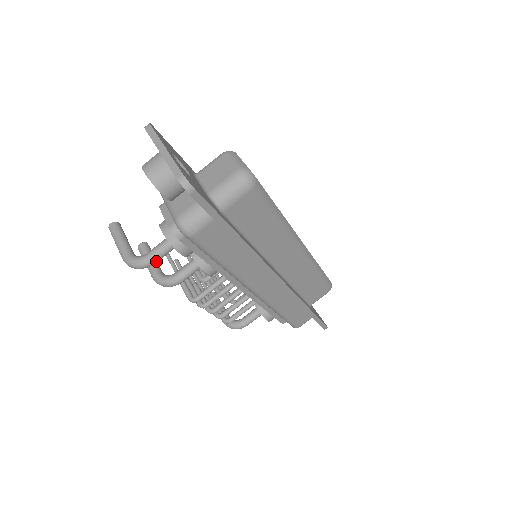
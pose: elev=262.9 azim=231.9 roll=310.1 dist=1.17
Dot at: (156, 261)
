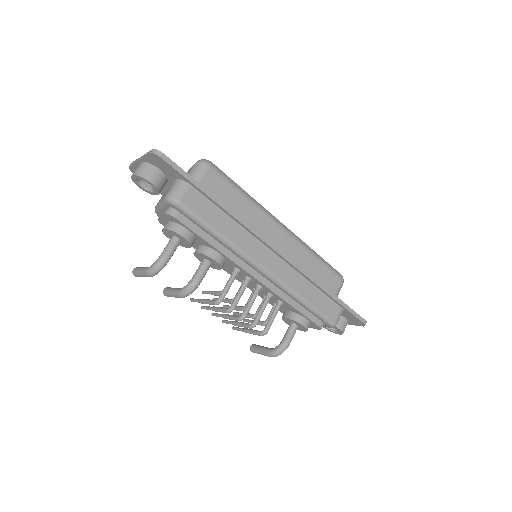
Dot at: (169, 256)
